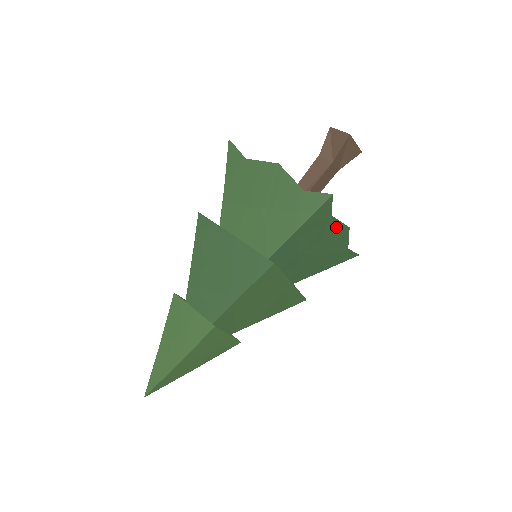
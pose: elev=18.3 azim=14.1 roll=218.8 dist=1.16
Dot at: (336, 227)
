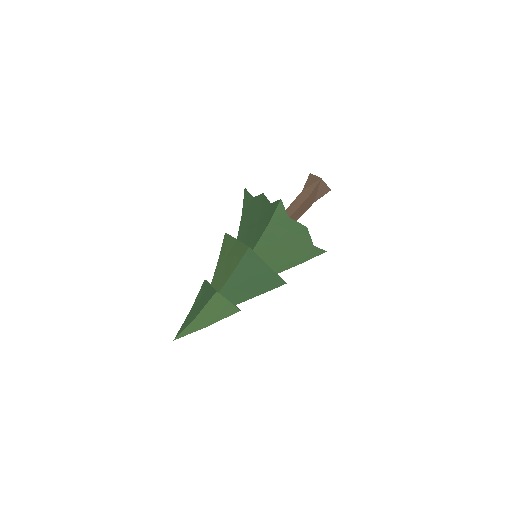
Dot at: occluded
